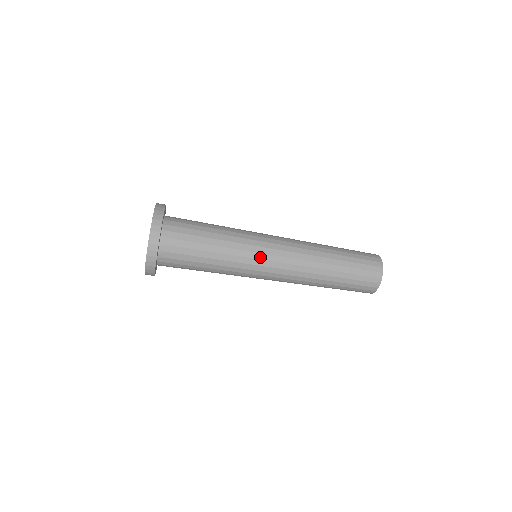
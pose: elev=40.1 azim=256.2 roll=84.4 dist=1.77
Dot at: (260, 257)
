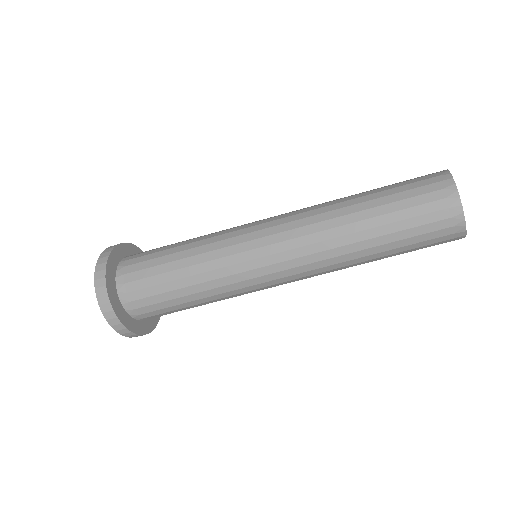
Dot at: (258, 287)
